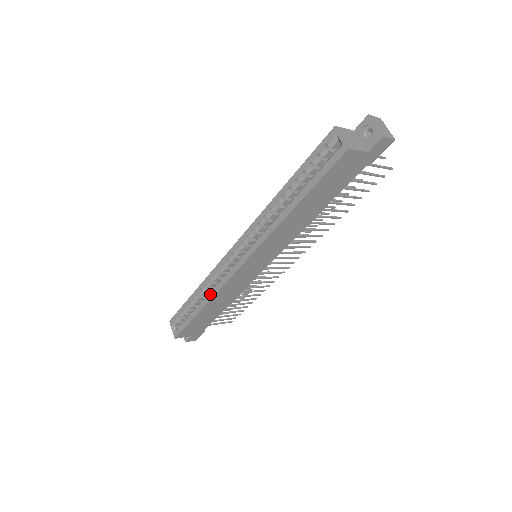
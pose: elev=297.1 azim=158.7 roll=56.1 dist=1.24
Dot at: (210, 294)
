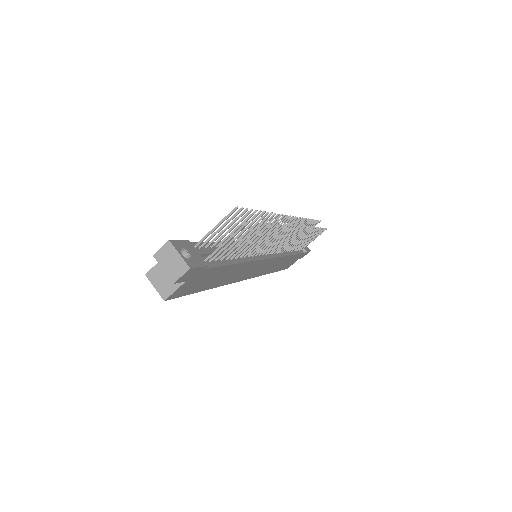
Dot at: occluded
